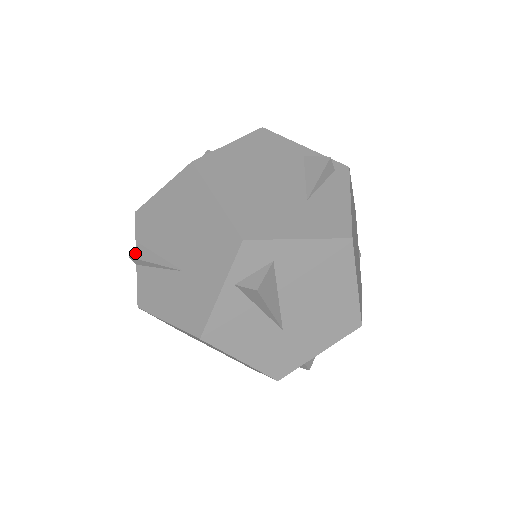
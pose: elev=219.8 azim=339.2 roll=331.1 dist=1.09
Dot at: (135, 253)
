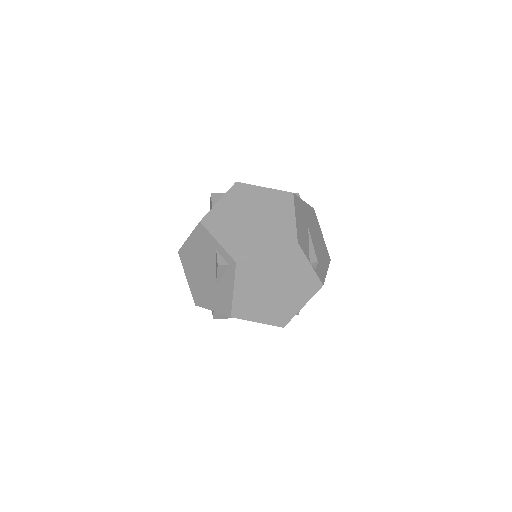
Dot at: occluded
